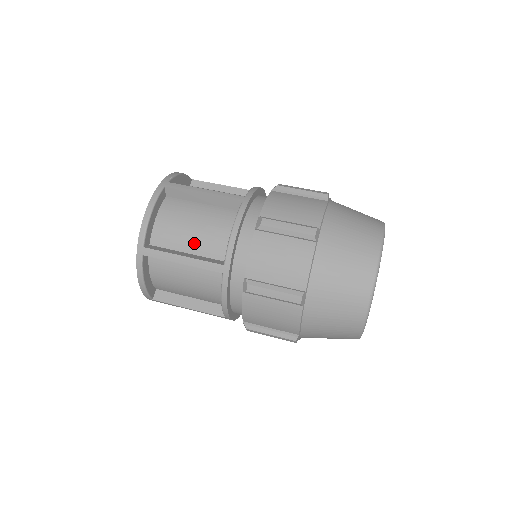
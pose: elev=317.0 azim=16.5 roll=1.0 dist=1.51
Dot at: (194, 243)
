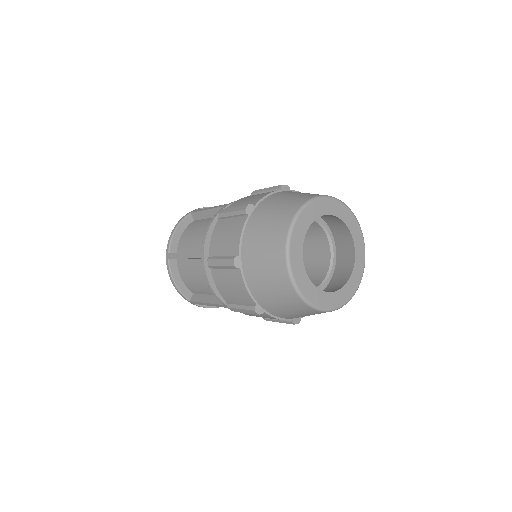
Dot at: (195, 244)
